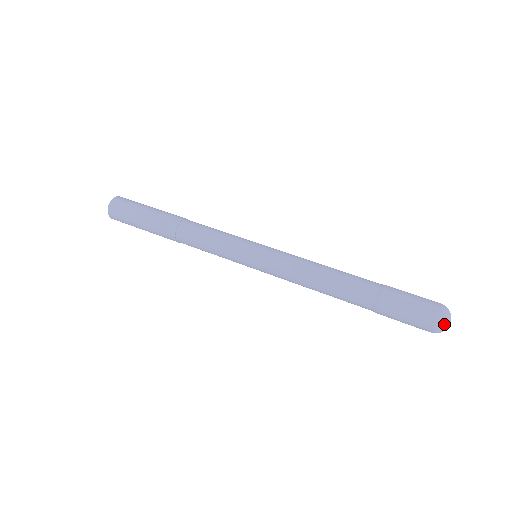
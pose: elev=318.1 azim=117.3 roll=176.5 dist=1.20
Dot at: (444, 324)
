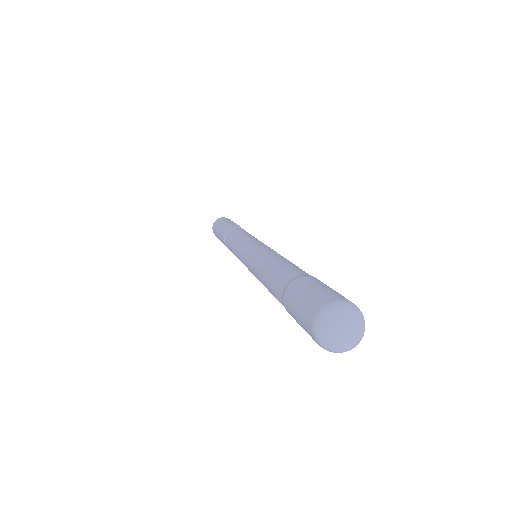
Dot at: (329, 318)
